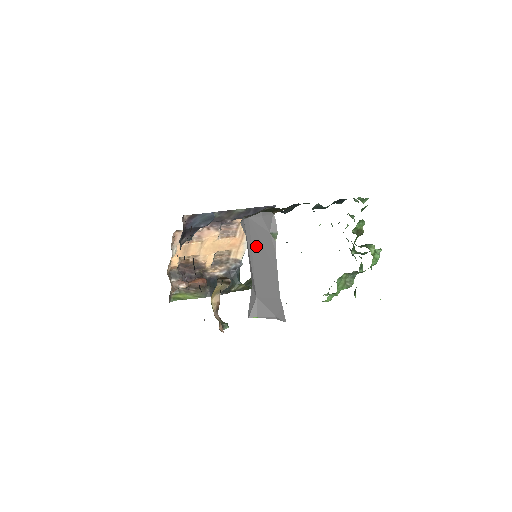
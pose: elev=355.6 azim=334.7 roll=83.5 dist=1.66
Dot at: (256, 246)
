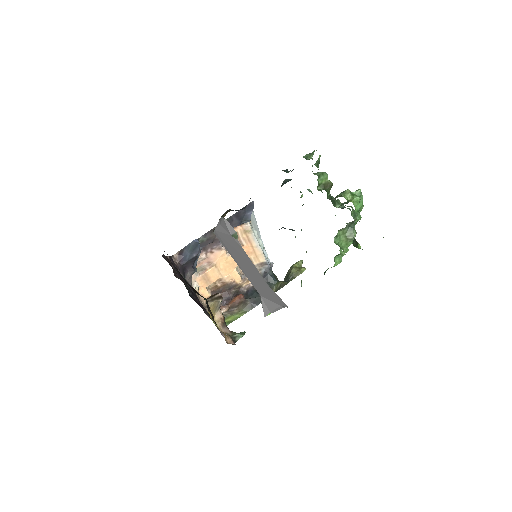
Dot at: (232, 252)
